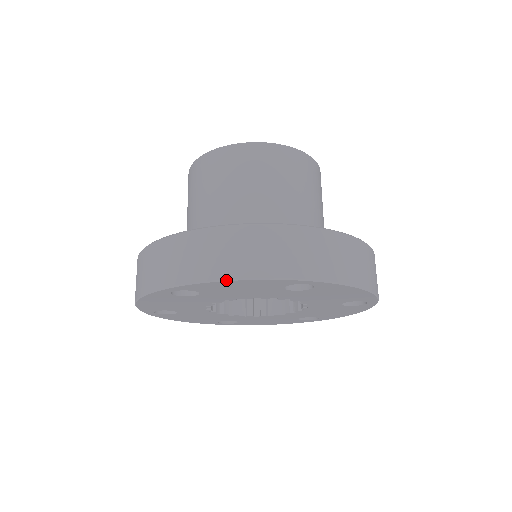
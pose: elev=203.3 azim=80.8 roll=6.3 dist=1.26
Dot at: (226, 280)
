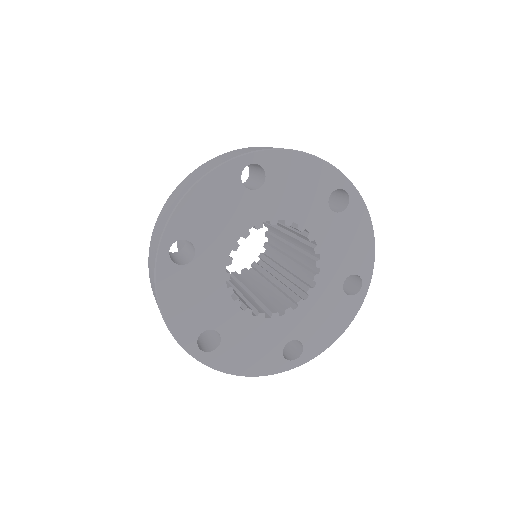
Dot at: (304, 152)
